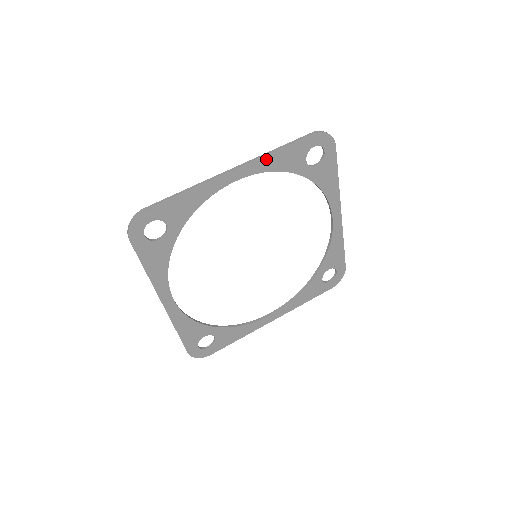
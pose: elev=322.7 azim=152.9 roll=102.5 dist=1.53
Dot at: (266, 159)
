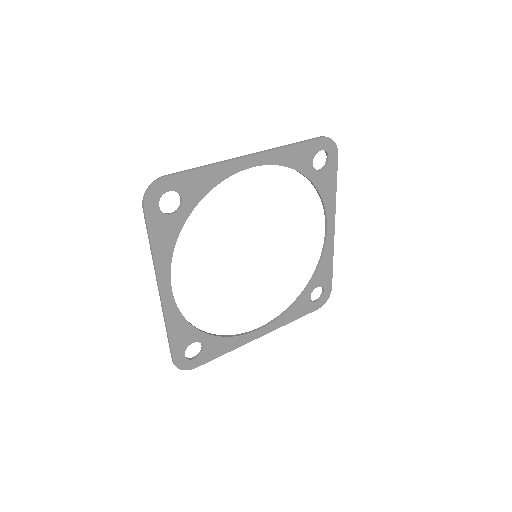
Dot at: (280, 152)
